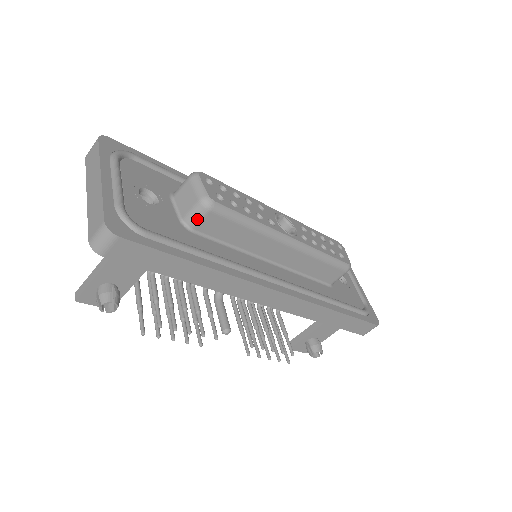
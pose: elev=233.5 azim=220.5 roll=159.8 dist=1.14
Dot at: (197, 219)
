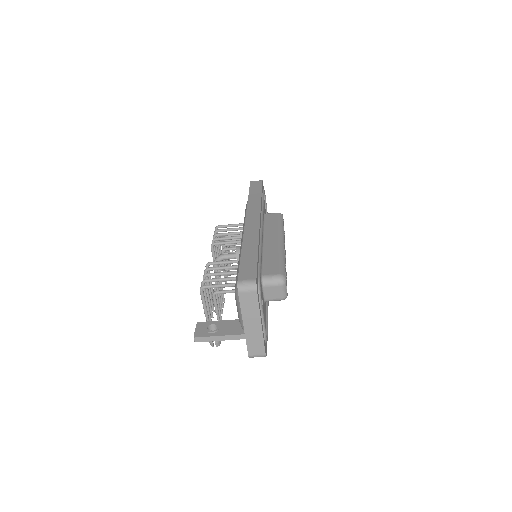
Dot at: occluded
